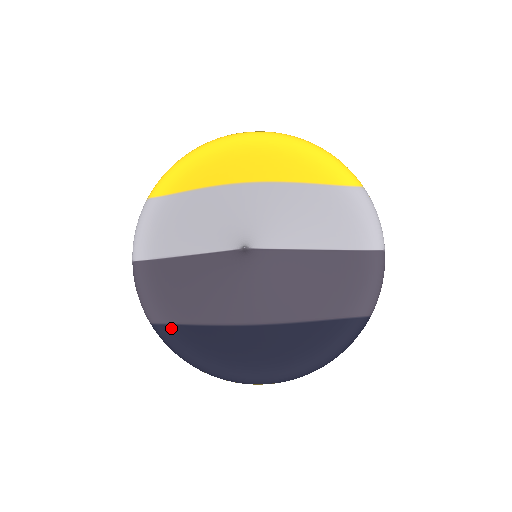
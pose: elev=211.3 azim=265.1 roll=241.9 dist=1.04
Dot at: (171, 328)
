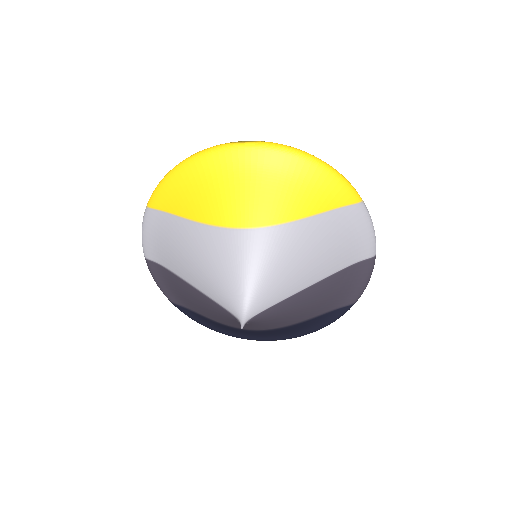
Dot at: (188, 310)
